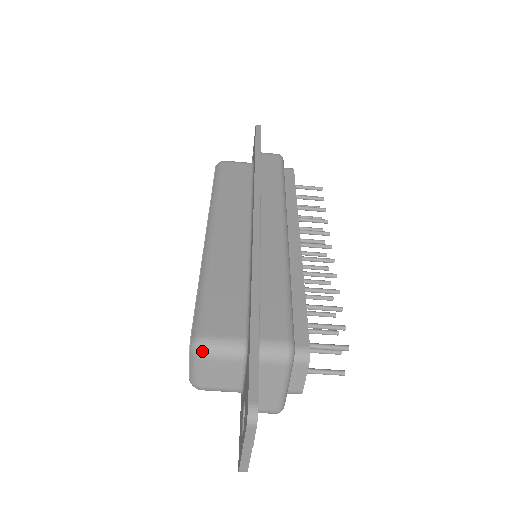
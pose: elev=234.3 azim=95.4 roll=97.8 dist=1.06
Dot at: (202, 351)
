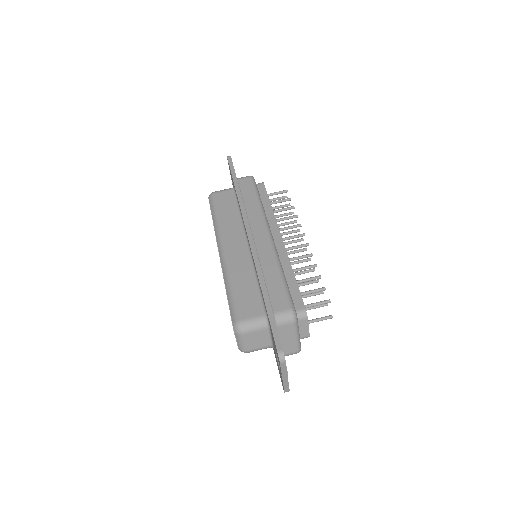
Dot at: (242, 330)
